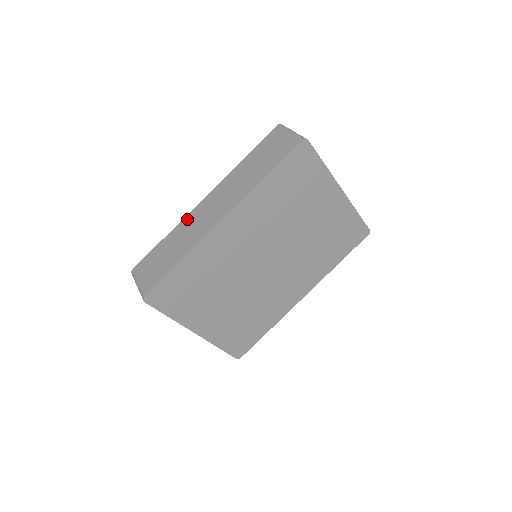
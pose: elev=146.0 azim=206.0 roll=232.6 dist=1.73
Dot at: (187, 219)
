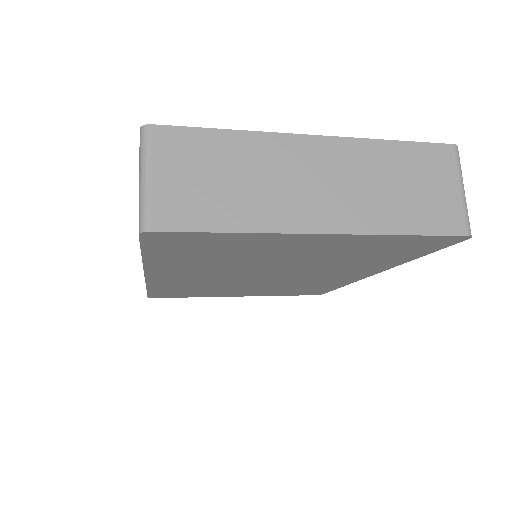
Dot at: occluded
